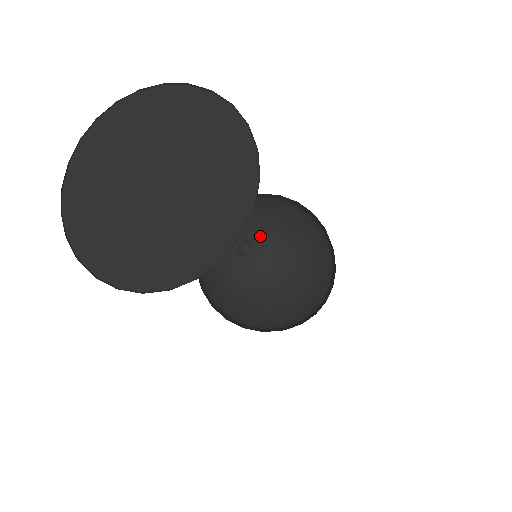
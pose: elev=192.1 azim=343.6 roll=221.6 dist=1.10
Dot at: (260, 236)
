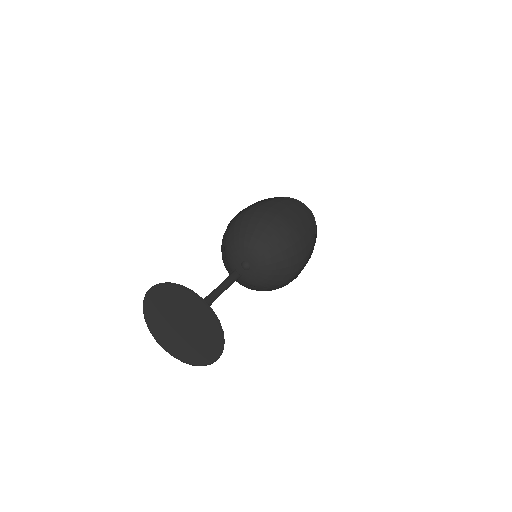
Dot at: (250, 257)
